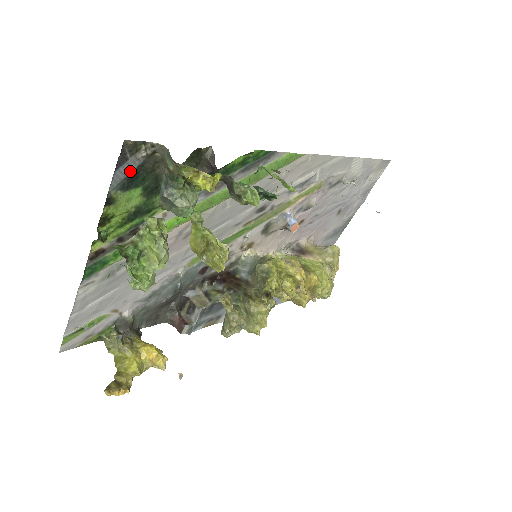
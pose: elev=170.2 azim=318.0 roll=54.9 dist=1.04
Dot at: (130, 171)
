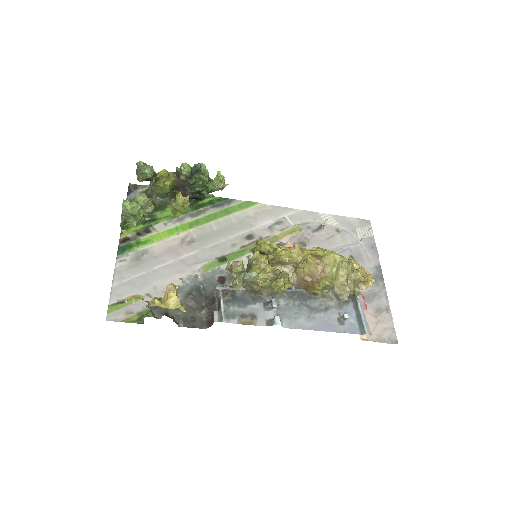
Dot at: occluded
